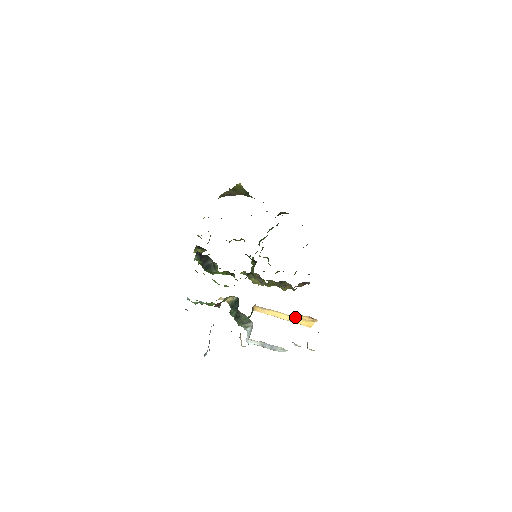
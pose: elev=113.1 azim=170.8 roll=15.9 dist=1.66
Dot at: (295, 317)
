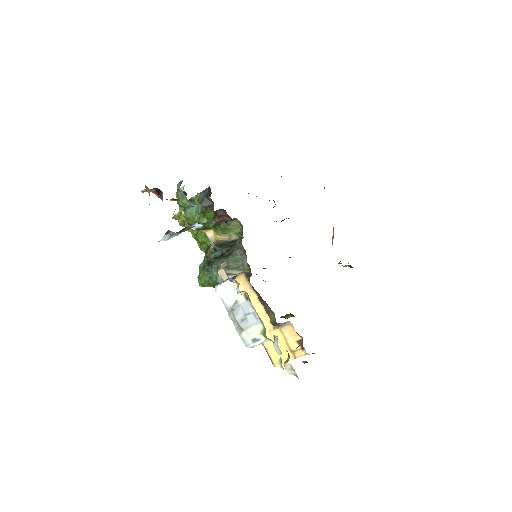
Dot at: (275, 332)
